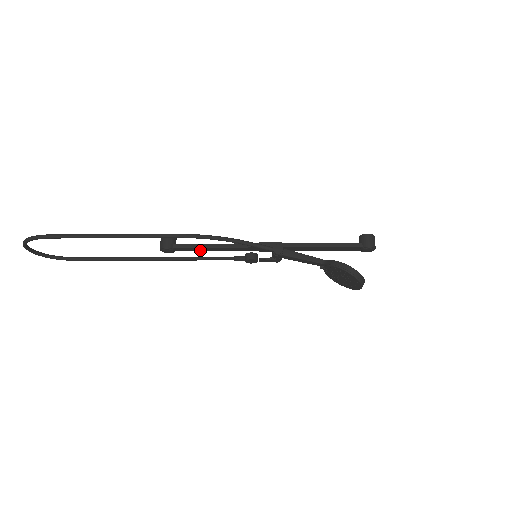
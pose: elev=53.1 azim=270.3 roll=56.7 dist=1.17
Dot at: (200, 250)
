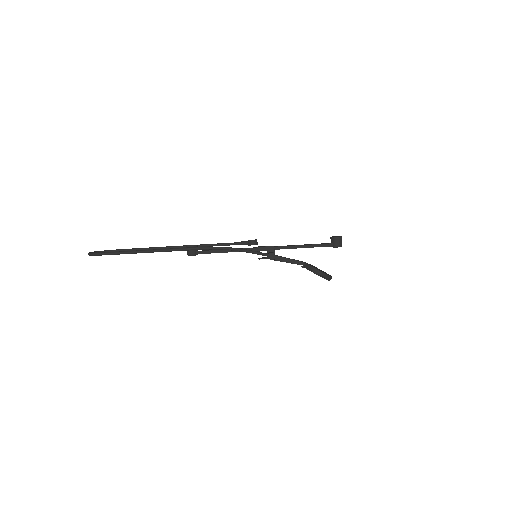
Dot at: occluded
